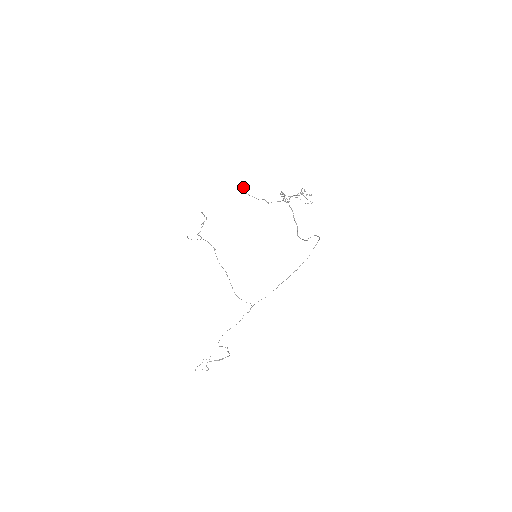
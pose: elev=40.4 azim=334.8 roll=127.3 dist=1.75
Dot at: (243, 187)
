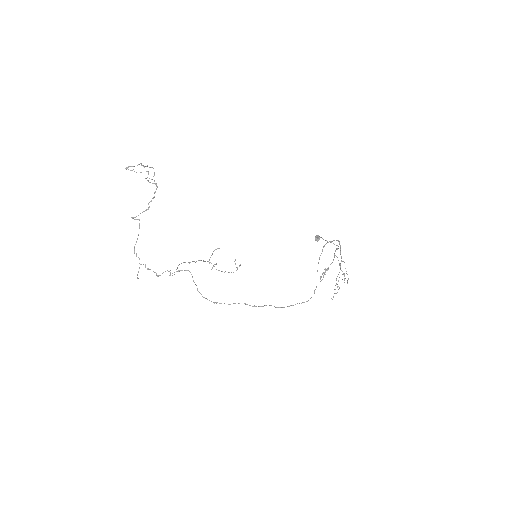
Dot at: (319, 237)
